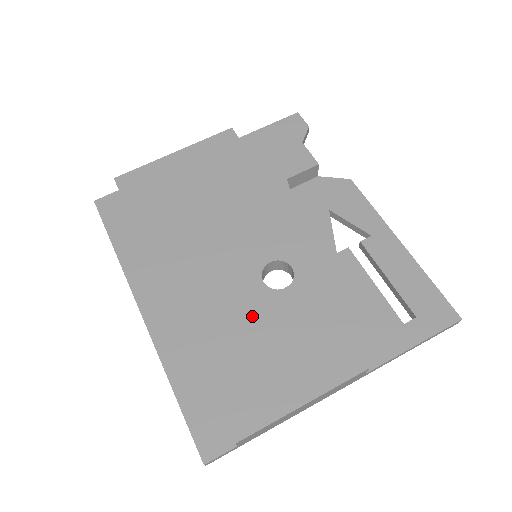
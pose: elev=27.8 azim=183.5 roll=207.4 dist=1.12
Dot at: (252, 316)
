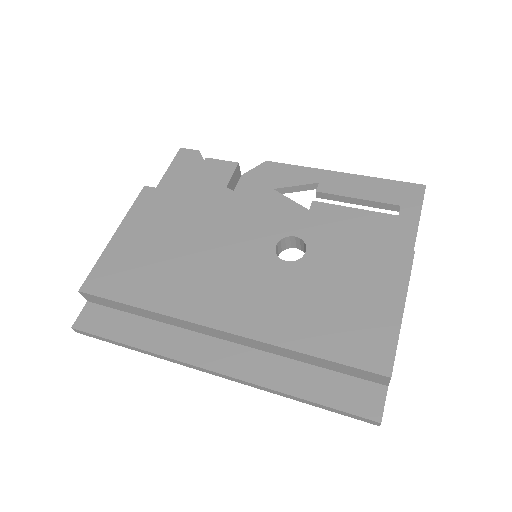
Dot at: (304, 289)
